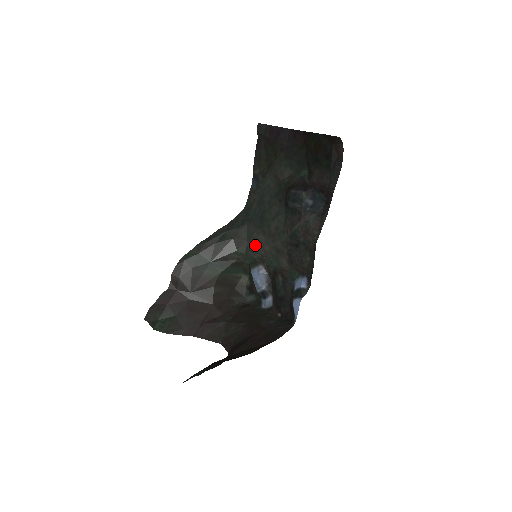
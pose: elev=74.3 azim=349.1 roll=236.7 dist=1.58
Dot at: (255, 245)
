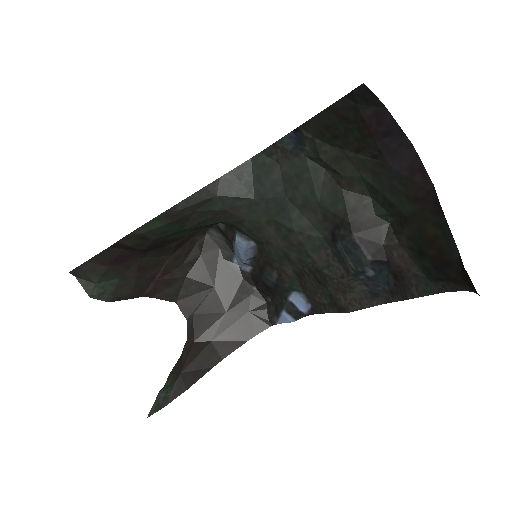
Dot at: (257, 231)
